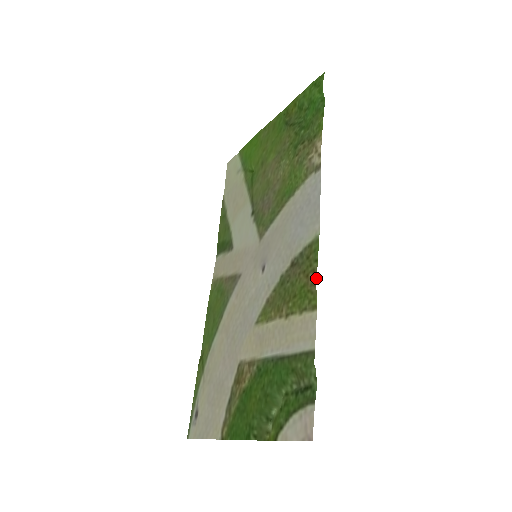
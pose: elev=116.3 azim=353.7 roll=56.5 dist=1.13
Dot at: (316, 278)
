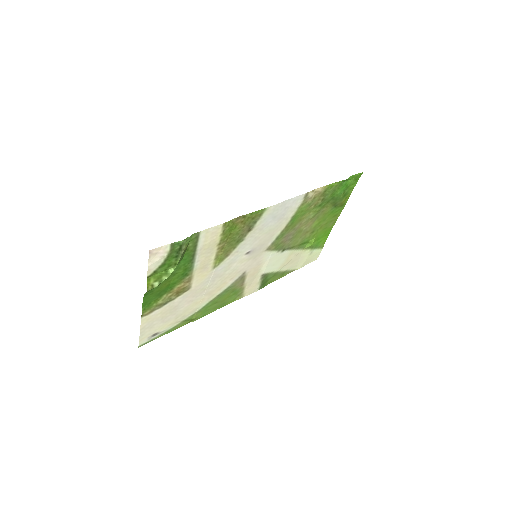
Dot at: (240, 216)
